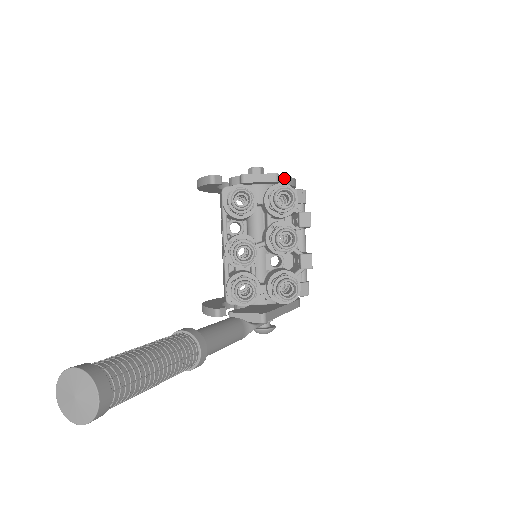
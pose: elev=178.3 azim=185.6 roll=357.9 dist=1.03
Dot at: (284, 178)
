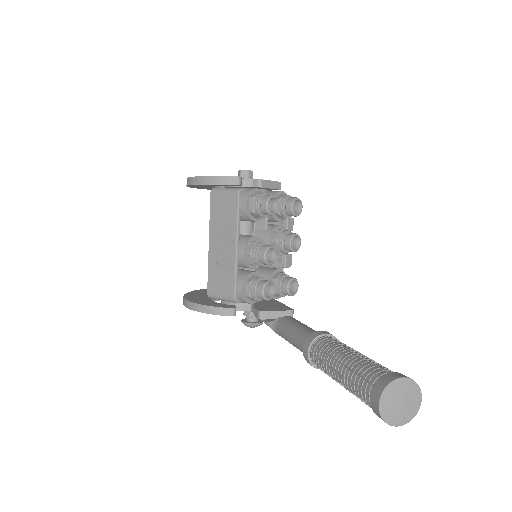
Dot at: occluded
